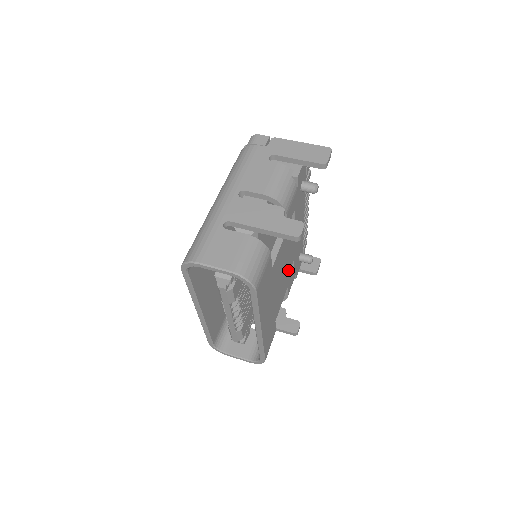
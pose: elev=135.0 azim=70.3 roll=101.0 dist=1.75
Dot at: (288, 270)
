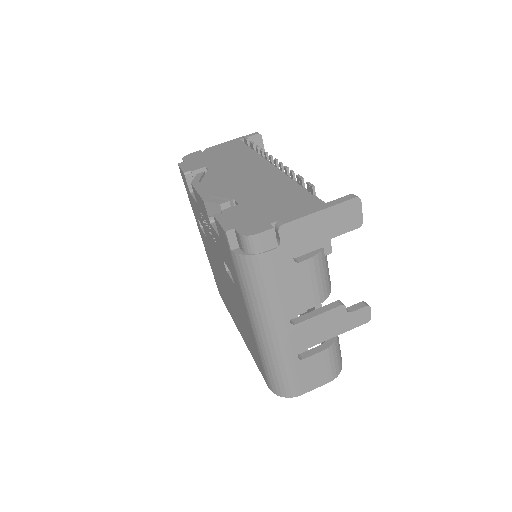
Dot at: occluded
